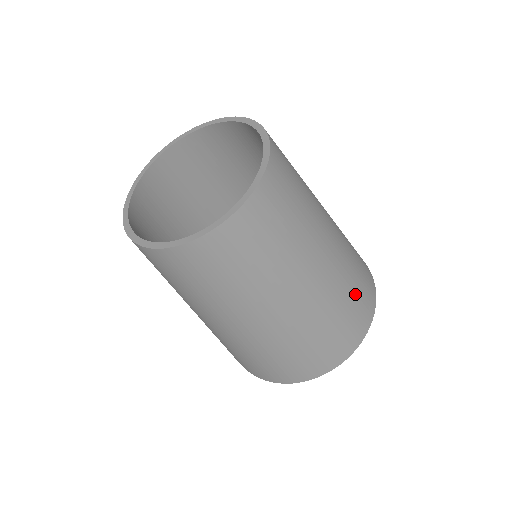
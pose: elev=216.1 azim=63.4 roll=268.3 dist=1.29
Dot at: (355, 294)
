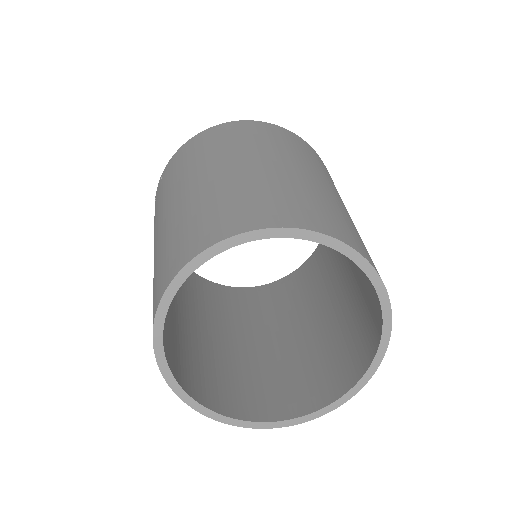
Dot at: occluded
